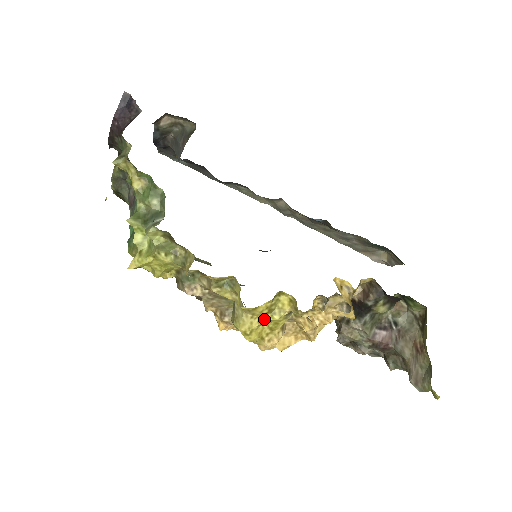
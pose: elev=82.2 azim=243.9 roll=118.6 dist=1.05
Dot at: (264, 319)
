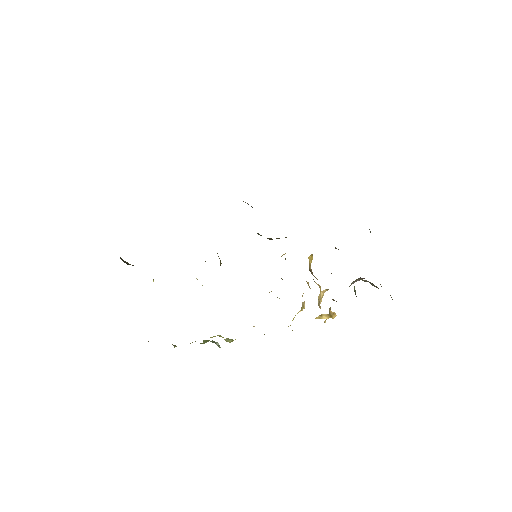
Dot at: occluded
